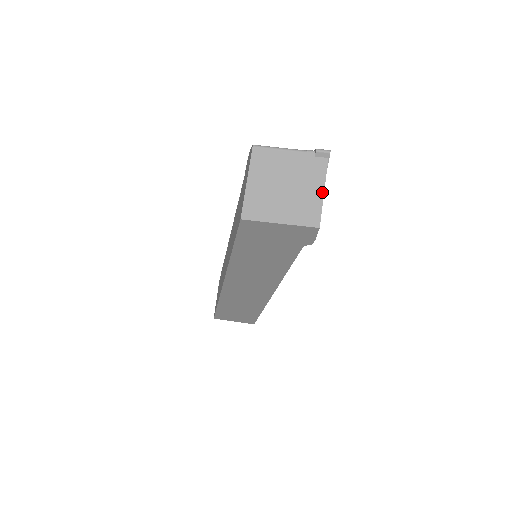
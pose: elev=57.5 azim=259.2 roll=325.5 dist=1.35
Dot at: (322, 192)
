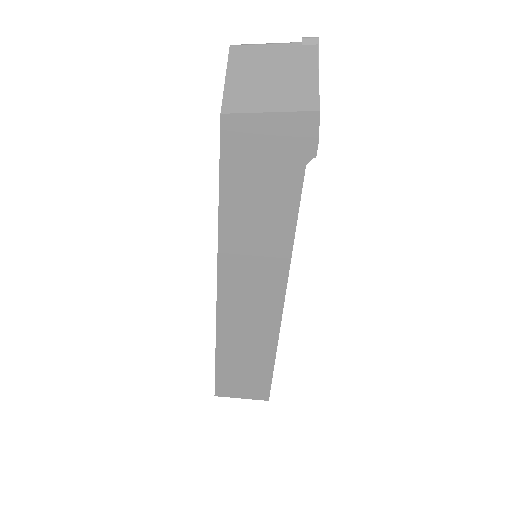
Dot at: (316, 76)
